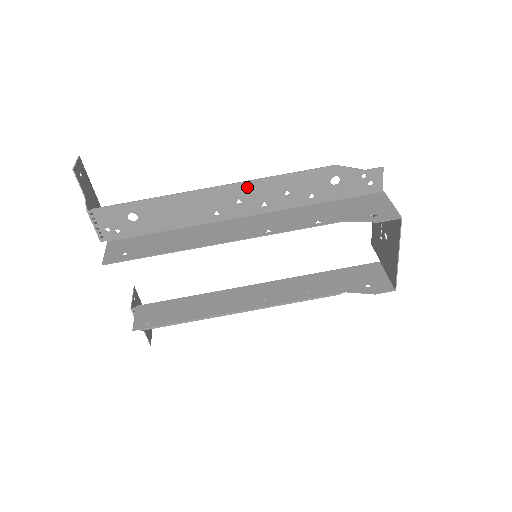
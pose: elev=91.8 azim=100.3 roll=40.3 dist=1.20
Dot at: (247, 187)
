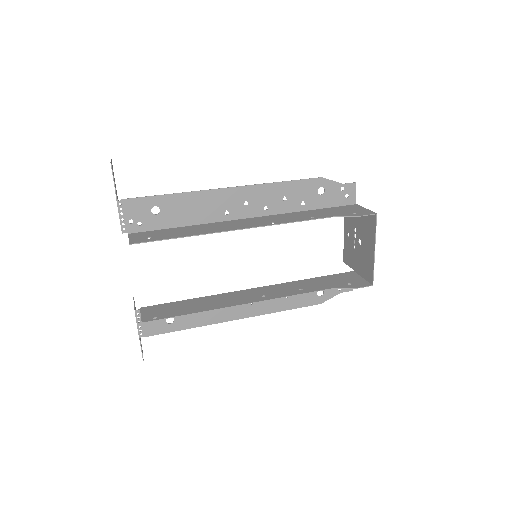
Dot at: (254, 190)
